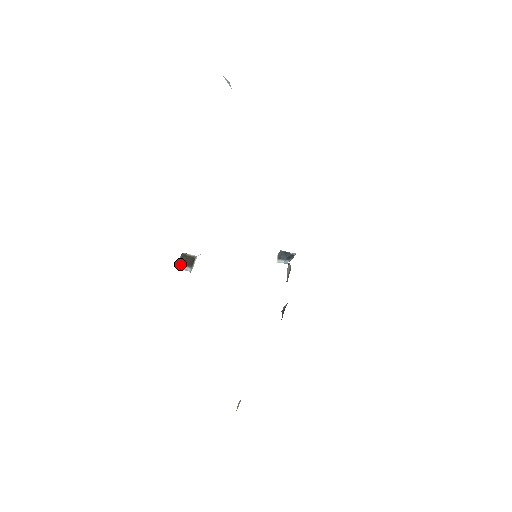
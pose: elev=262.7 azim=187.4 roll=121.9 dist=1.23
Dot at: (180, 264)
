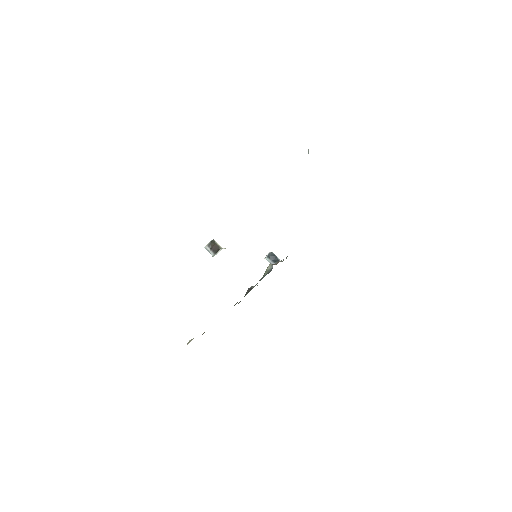
Dot at: (208, 246)
